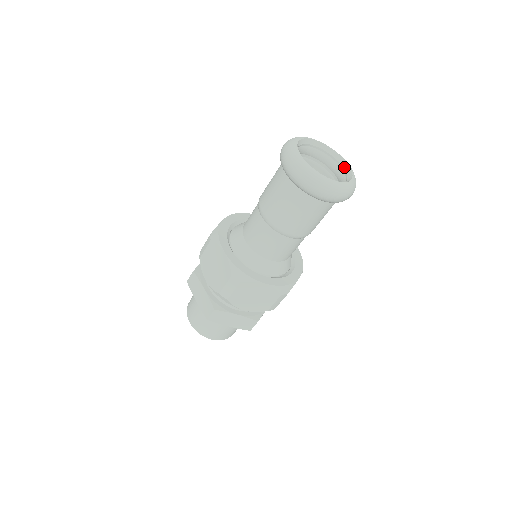
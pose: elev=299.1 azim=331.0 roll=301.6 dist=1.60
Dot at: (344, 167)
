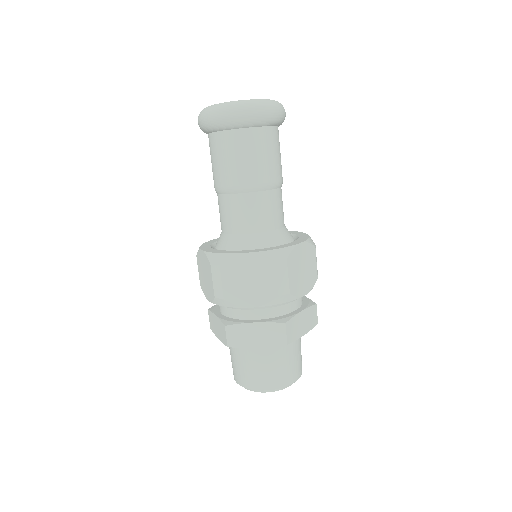
Dot at: occluded
